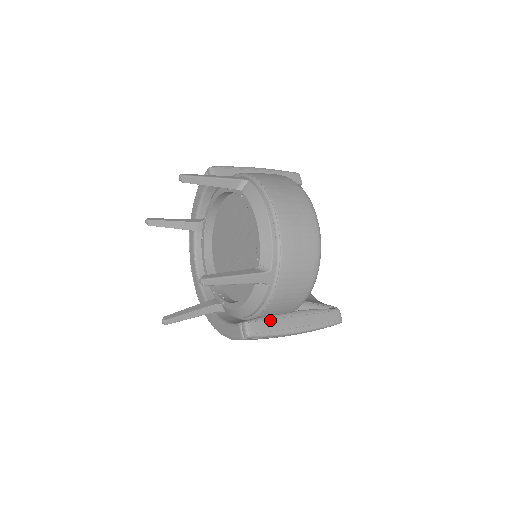
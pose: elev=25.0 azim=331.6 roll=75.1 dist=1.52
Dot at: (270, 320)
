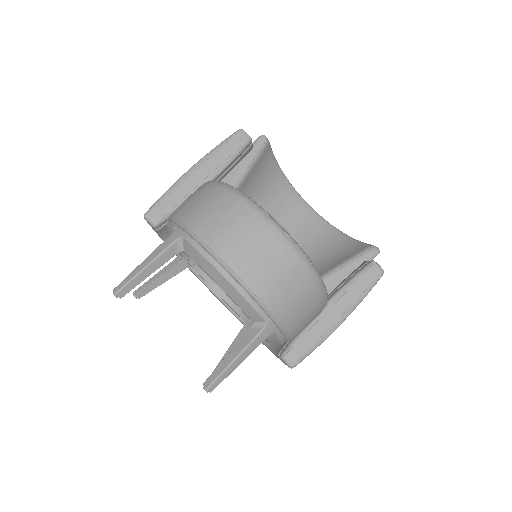
Dot at: (305, 336)
